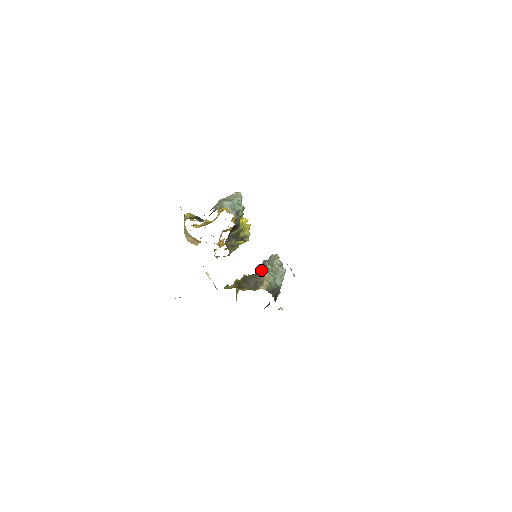
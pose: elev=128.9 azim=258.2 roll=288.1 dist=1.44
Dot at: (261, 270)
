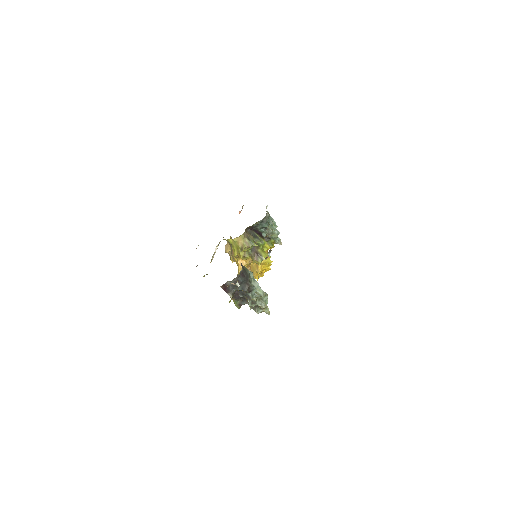
Dot at: occluded
